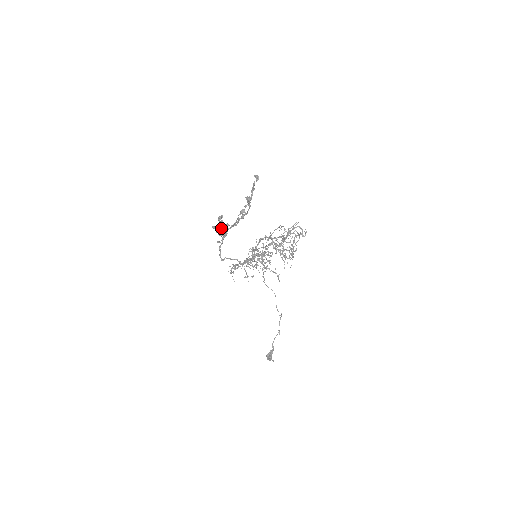
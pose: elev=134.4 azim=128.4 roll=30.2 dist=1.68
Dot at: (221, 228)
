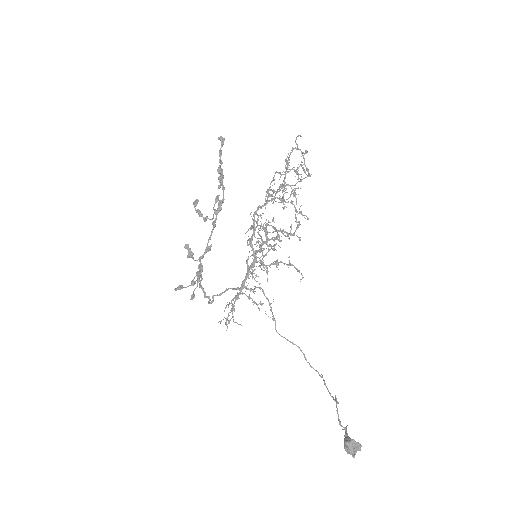
Dot at: (193, 258)
